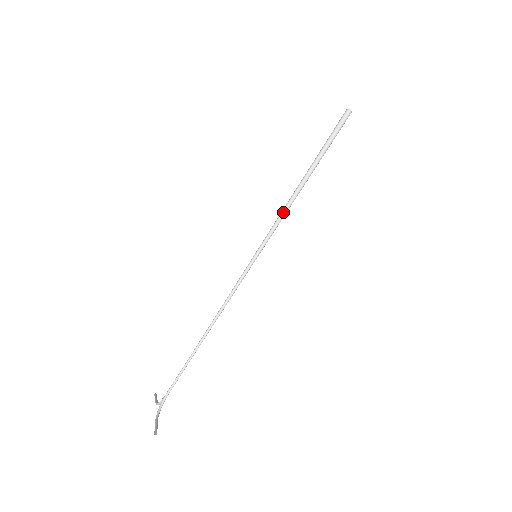
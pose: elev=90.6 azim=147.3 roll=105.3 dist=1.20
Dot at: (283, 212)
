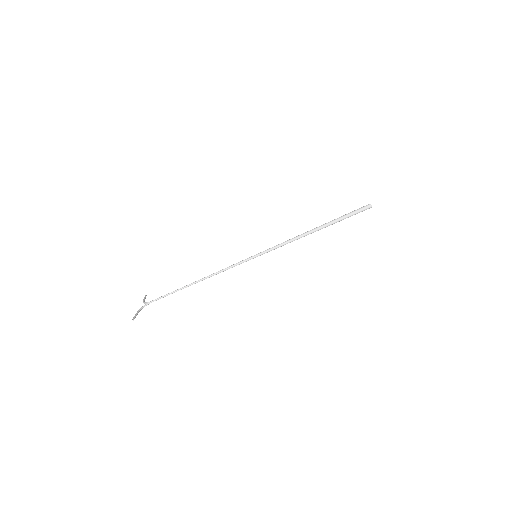
Dot at: (289, 241)
